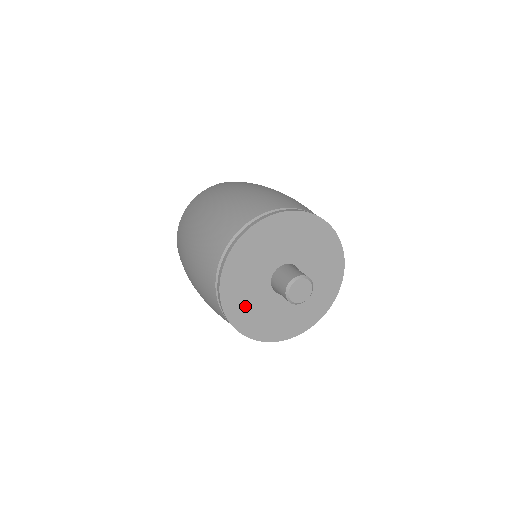
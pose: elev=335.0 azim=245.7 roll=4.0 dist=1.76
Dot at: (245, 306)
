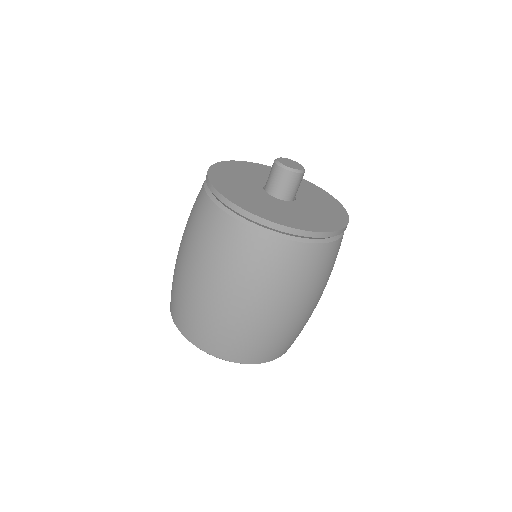
Dot at: (251, 201)
